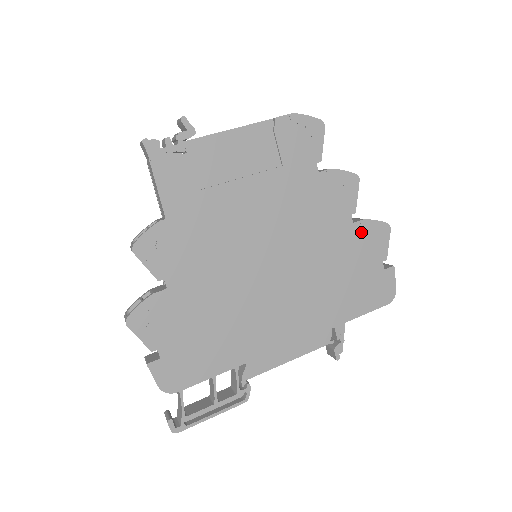
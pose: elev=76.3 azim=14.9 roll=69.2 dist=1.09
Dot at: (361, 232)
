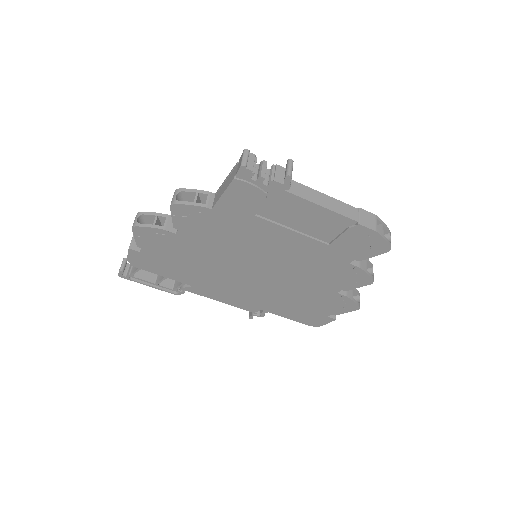
Dot at: (337, 298)
